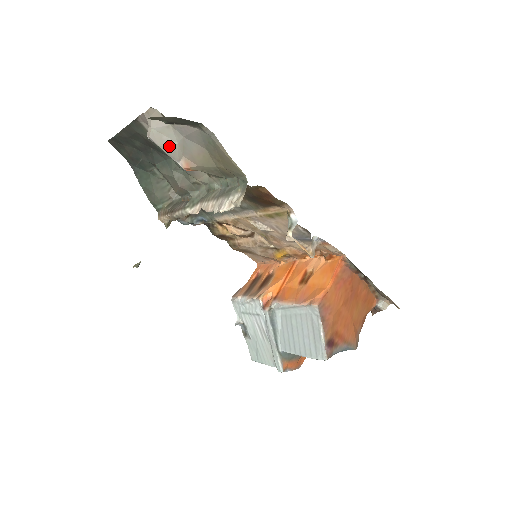
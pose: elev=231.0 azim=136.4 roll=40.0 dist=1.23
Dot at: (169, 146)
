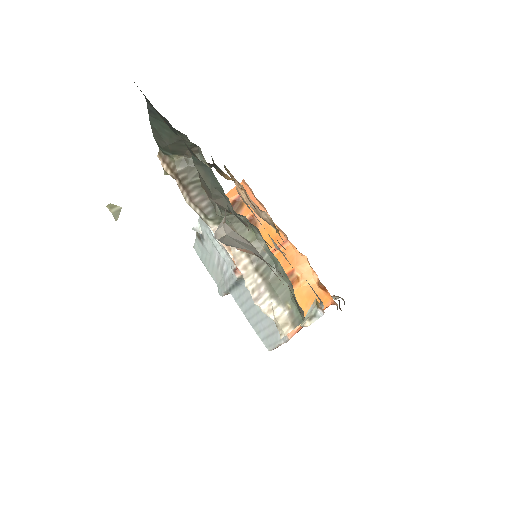
Dot at: (236, 247)
